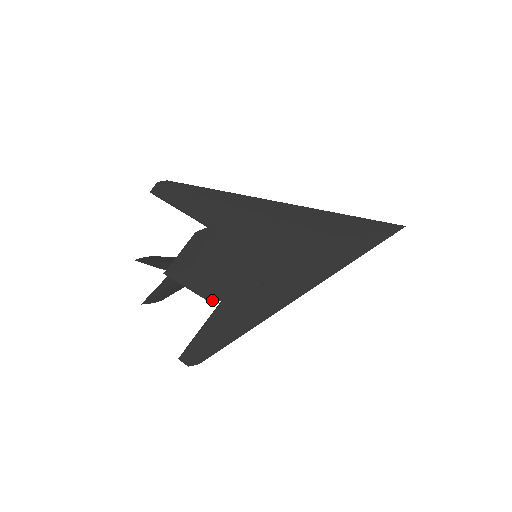
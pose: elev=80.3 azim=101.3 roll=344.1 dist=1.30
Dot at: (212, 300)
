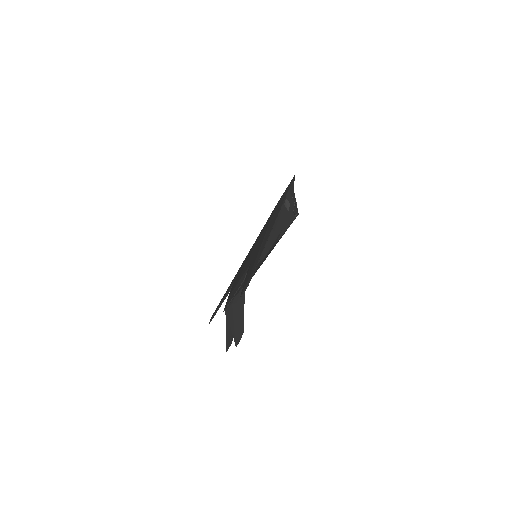
Dot at: (244, 278)
